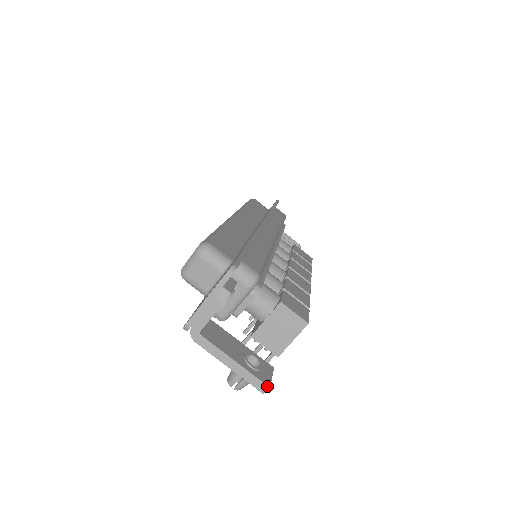
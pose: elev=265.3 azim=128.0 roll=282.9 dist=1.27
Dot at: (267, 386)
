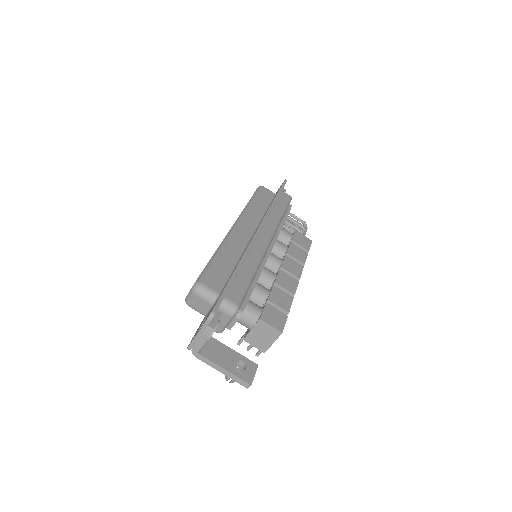
Dot at: (249, 384)
